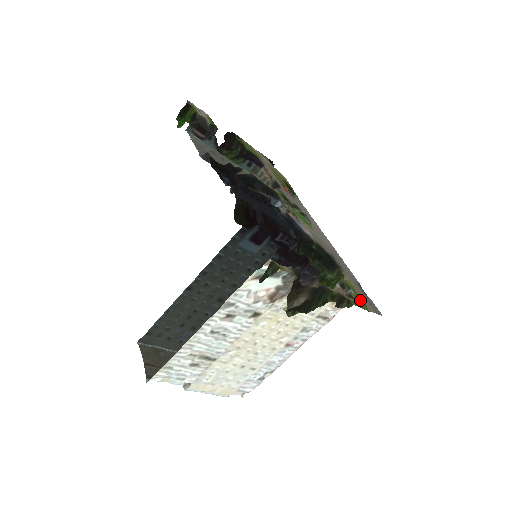
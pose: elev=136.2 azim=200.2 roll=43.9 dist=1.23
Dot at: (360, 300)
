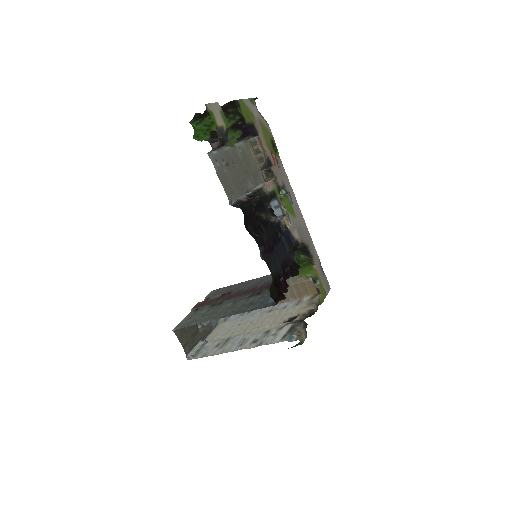
Dot at: (322, 288)
